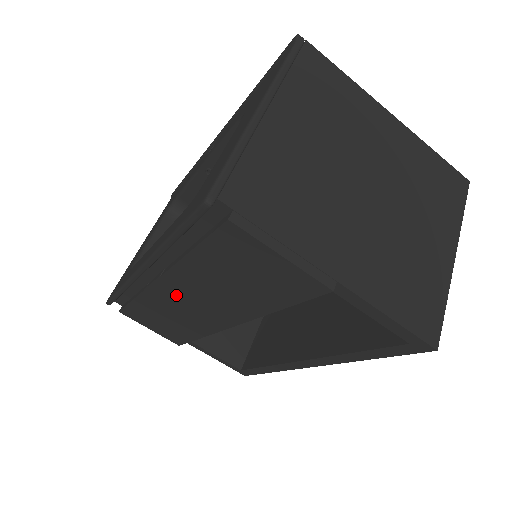
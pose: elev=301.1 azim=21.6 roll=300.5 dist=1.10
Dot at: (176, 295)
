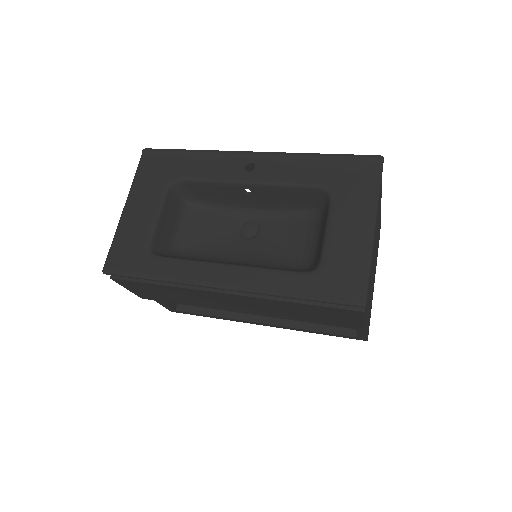
Dot at: (228, 299)
